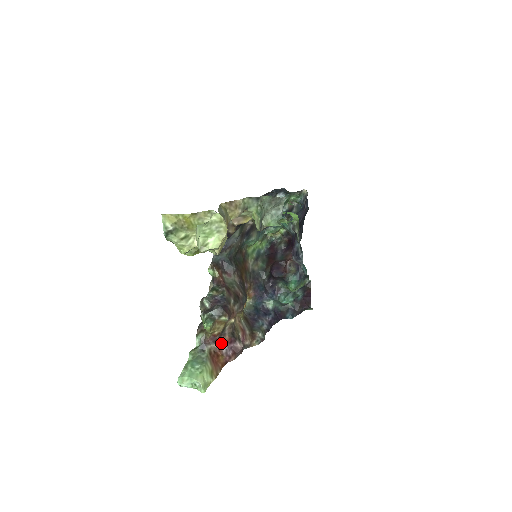
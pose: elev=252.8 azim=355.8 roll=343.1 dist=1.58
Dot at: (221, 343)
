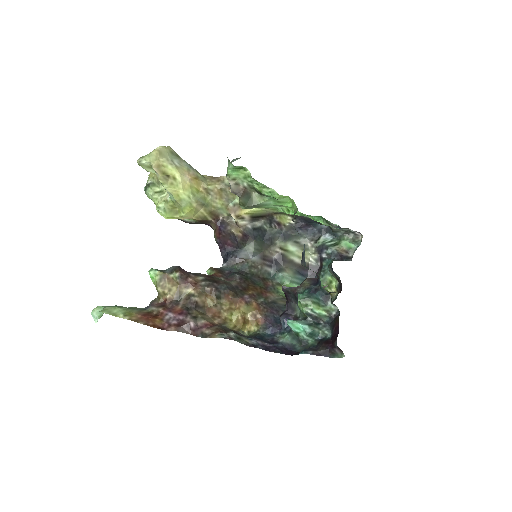
Dot at: (169, 311)
